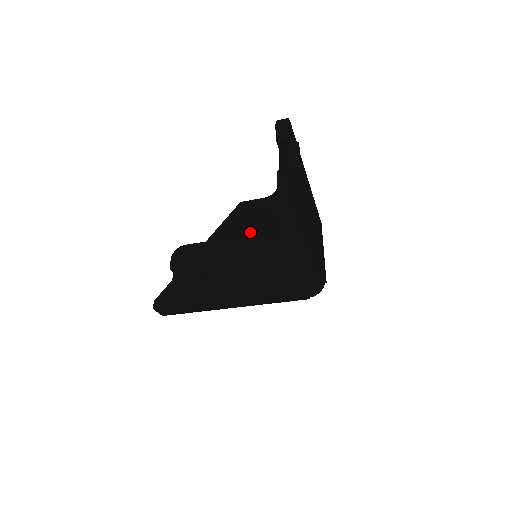
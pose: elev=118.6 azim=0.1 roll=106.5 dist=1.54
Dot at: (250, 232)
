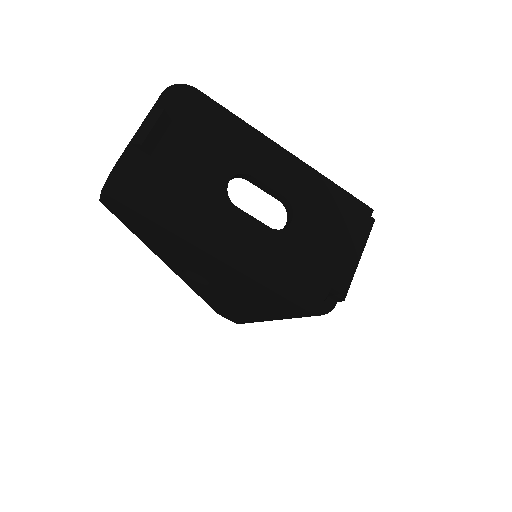
Dot at: (136, 222)
